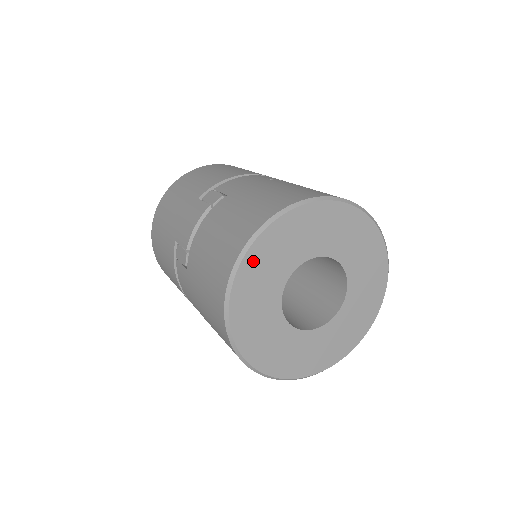
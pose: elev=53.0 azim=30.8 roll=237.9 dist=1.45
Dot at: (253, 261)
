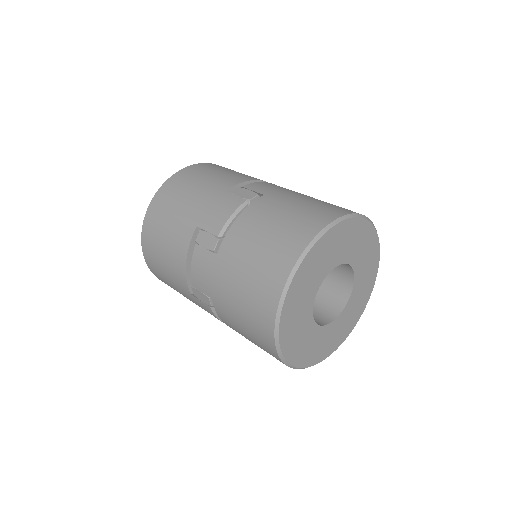
Dot at: (313, 256)
